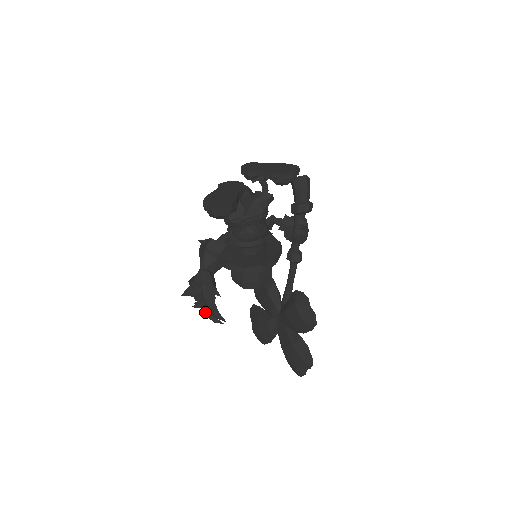
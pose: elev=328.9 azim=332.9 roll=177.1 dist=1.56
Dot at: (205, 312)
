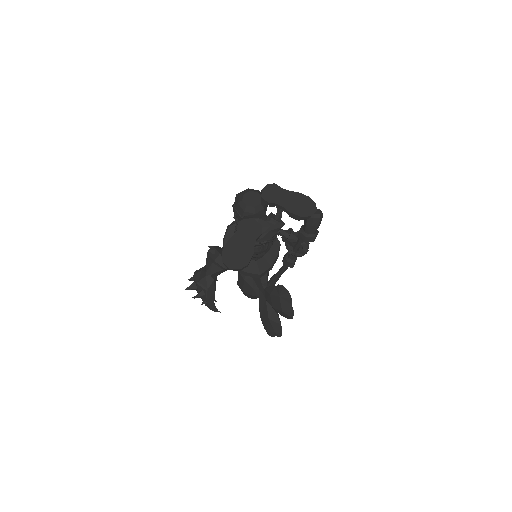
Dot at: occluded
